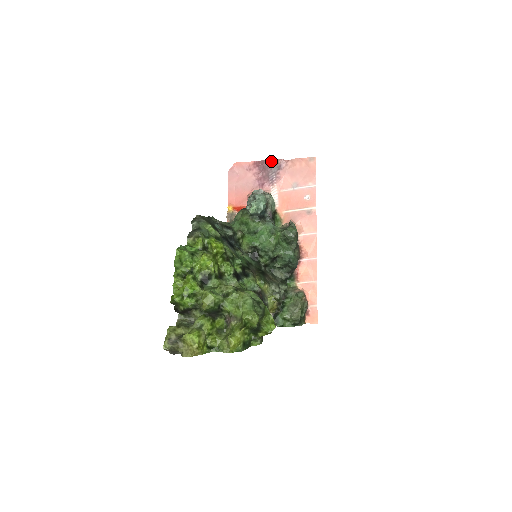
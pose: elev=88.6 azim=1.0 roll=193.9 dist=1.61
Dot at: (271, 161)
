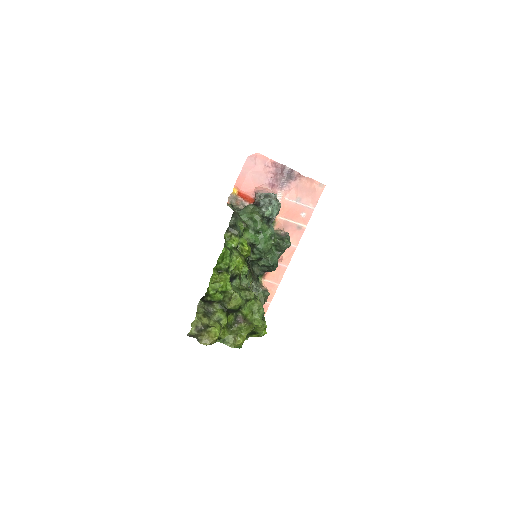
Dot at: (289, 169)
